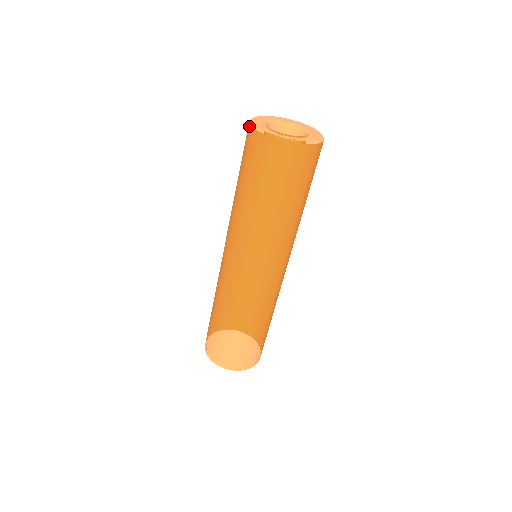
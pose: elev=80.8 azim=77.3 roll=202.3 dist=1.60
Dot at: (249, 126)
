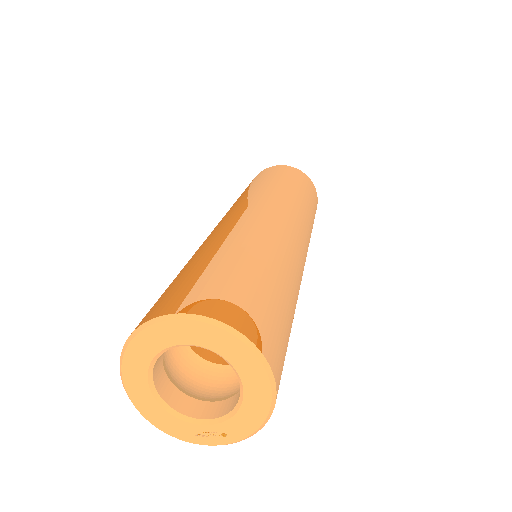
Dot at: (134, 403)
